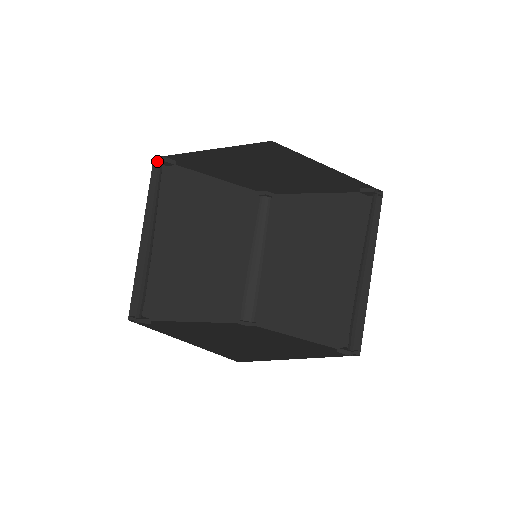
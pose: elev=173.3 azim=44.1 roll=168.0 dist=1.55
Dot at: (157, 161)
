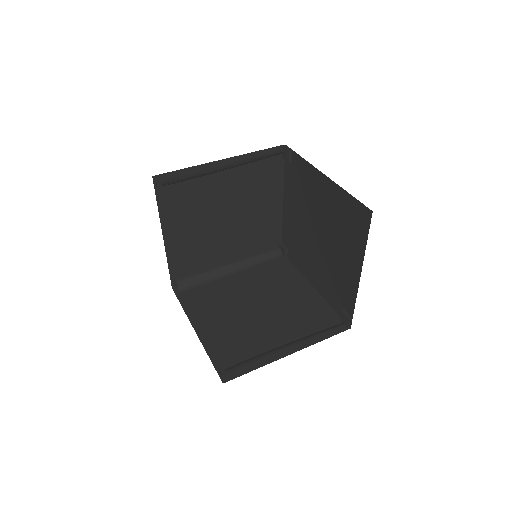
Dot at: (279, 249)
